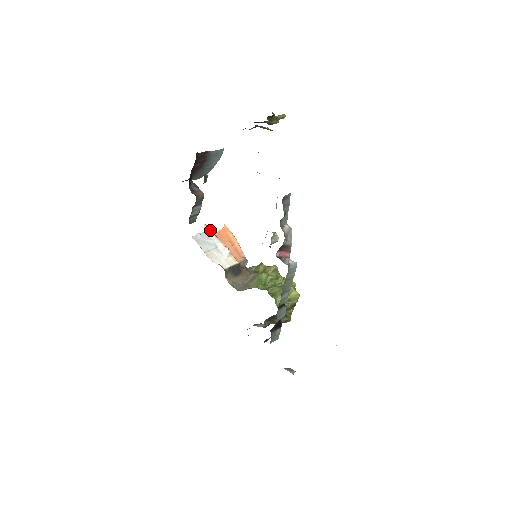
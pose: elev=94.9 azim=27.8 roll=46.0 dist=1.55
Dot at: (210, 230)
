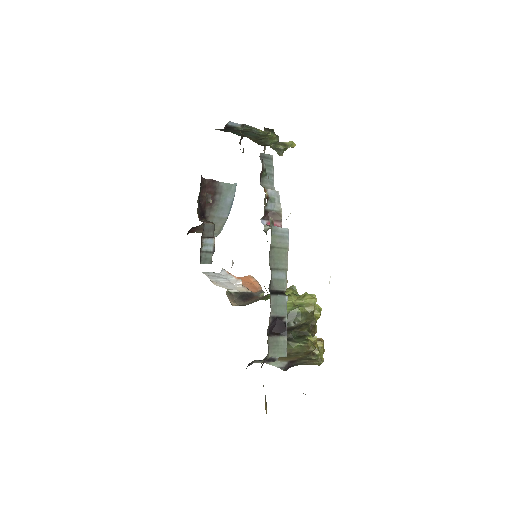
Dot at: (227, 271)
